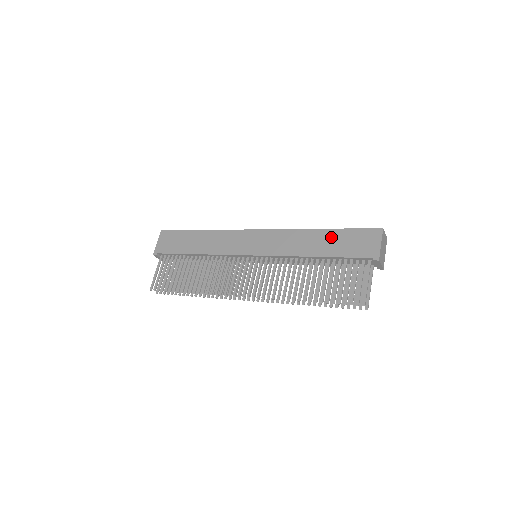
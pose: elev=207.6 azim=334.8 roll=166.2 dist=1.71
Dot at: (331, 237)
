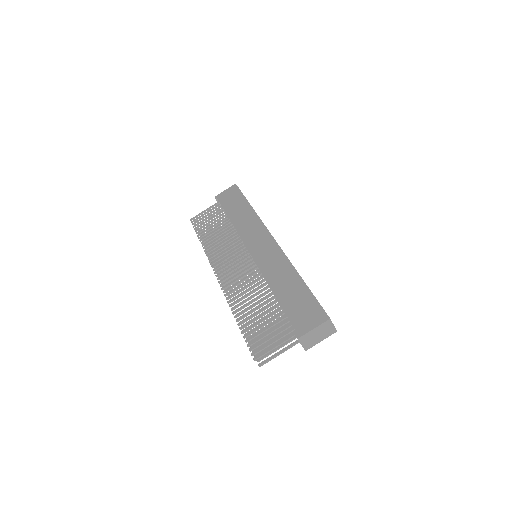
Dot at: (297, 289)
